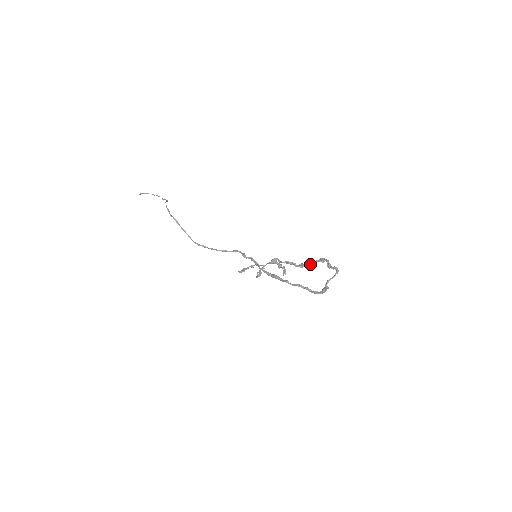
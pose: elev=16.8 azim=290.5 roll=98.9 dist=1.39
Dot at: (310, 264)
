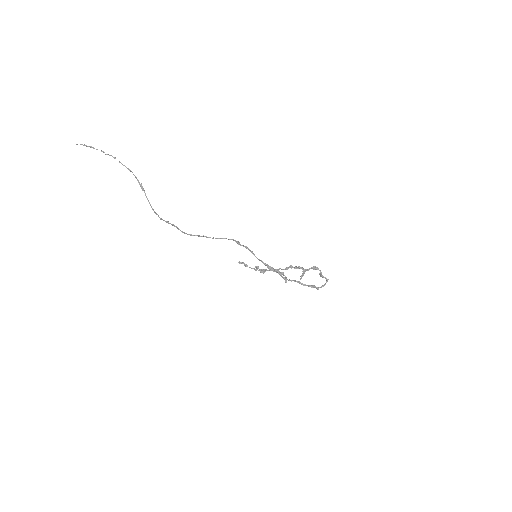
Dot at: (305, 271)
